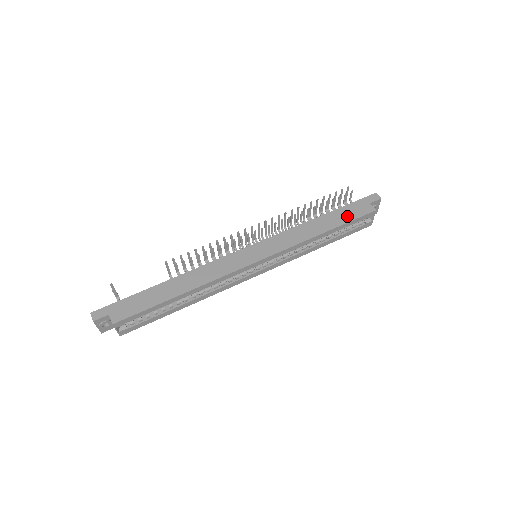
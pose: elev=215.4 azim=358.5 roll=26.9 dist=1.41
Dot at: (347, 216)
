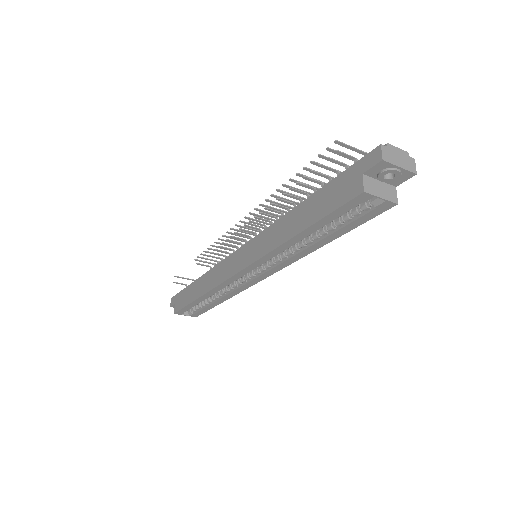
Dot at: (325, 204)
